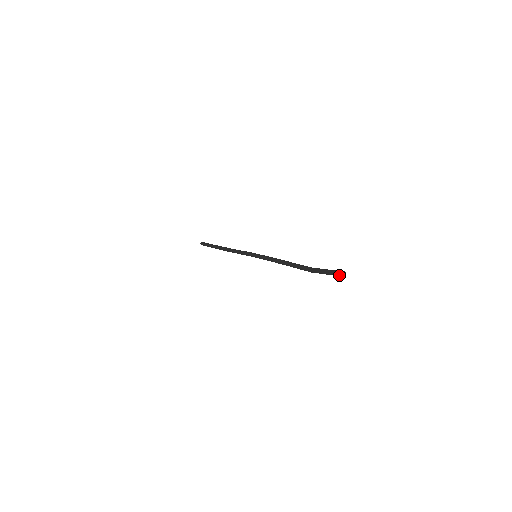
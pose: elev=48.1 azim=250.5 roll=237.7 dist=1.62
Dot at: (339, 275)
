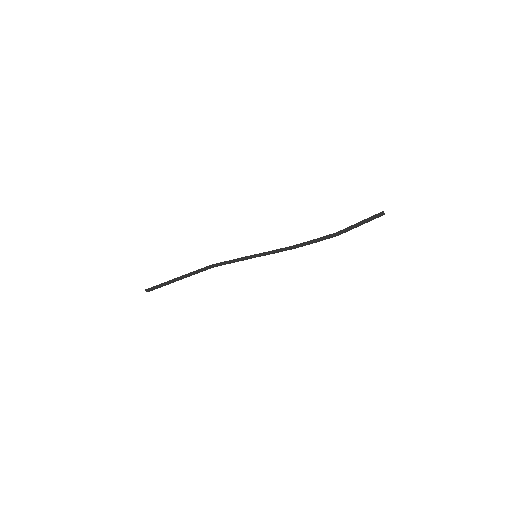
Dot at: (376, 215)
